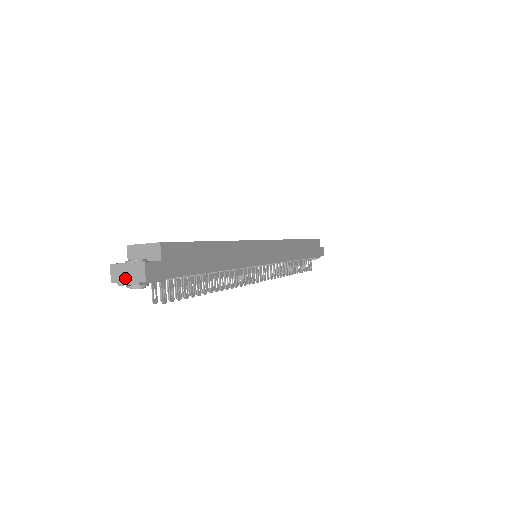
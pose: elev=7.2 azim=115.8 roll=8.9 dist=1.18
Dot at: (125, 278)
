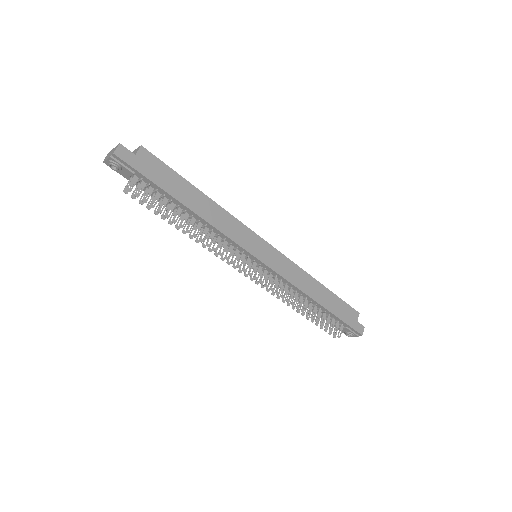
Dot at: (108, 156)
